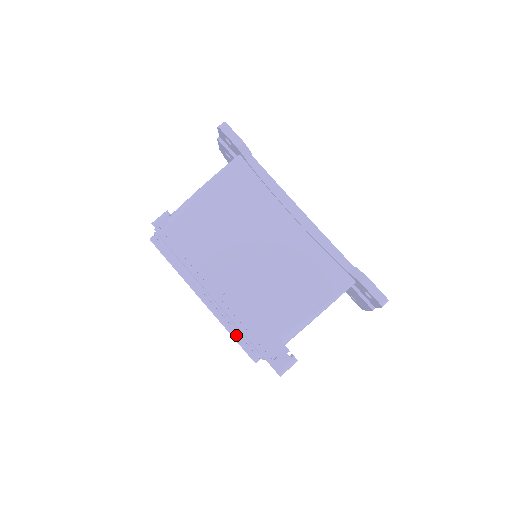
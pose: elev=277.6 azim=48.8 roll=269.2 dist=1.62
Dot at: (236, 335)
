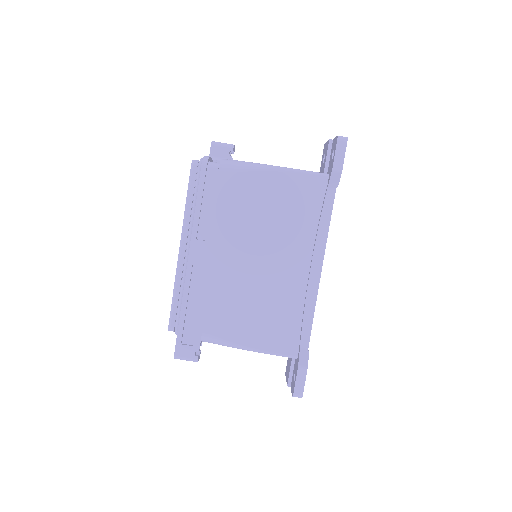
Dot at: (176, 299)
